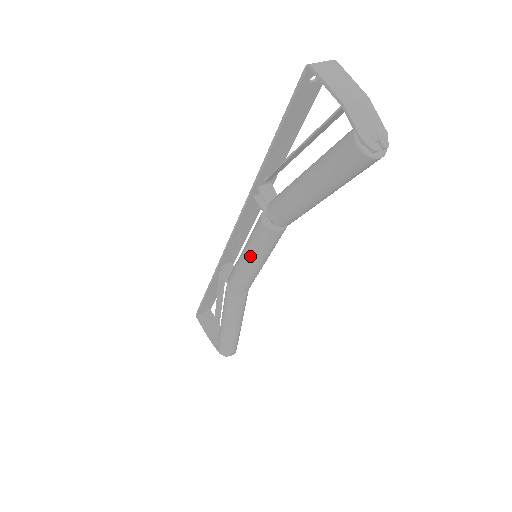
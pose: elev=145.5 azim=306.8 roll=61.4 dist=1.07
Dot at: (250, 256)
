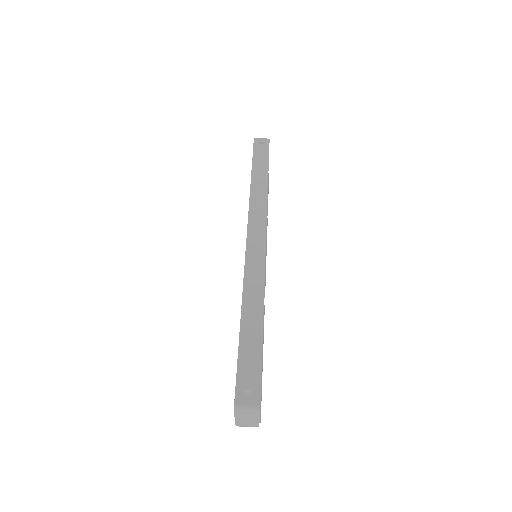
Dot at: occluded
